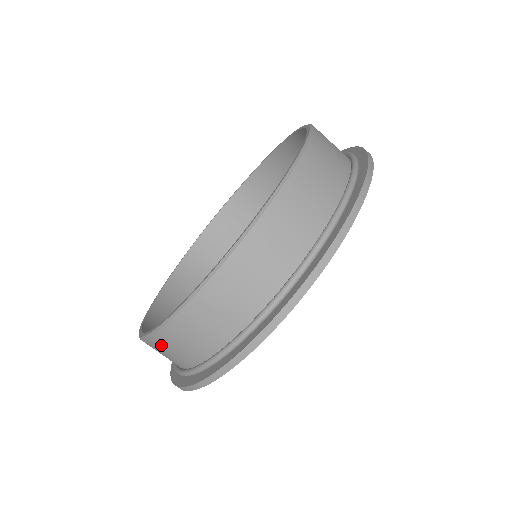
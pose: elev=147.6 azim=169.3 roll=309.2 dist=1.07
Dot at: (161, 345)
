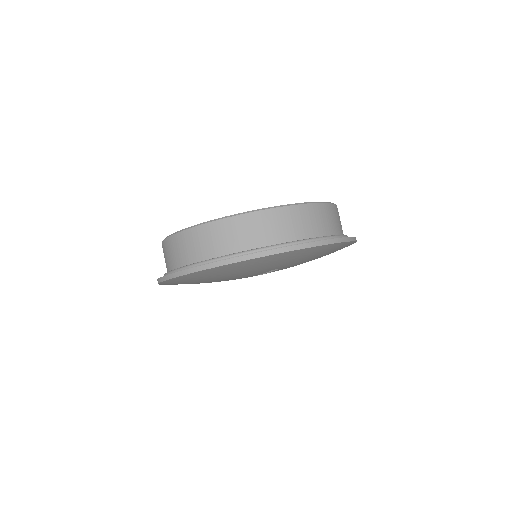
Dot at: occluded
